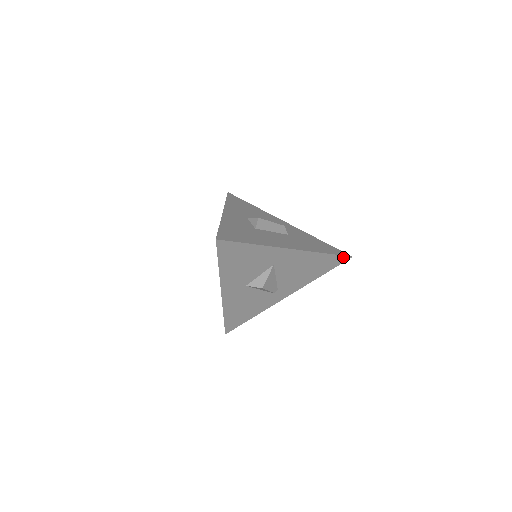
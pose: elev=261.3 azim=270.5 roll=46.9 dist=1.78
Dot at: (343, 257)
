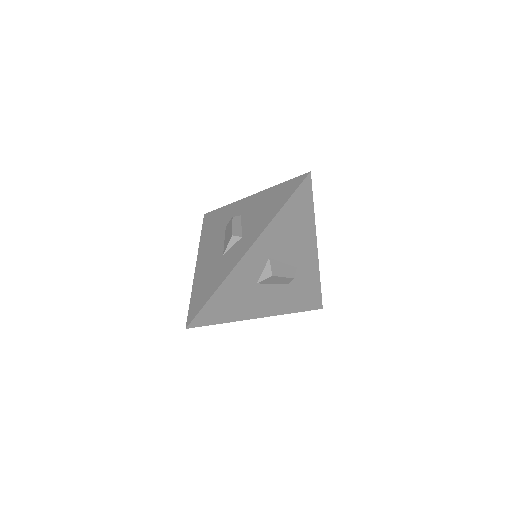
Dot at: (314, 308)
